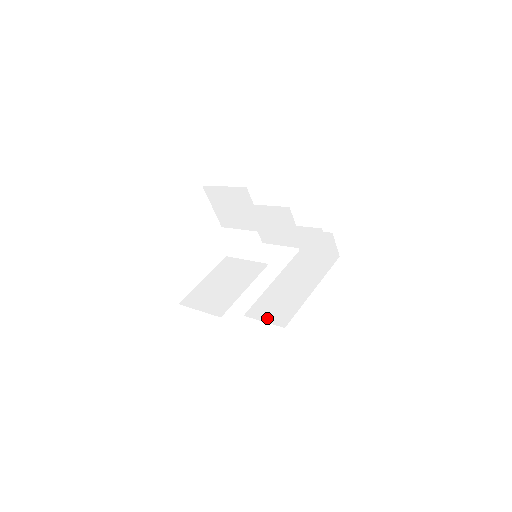
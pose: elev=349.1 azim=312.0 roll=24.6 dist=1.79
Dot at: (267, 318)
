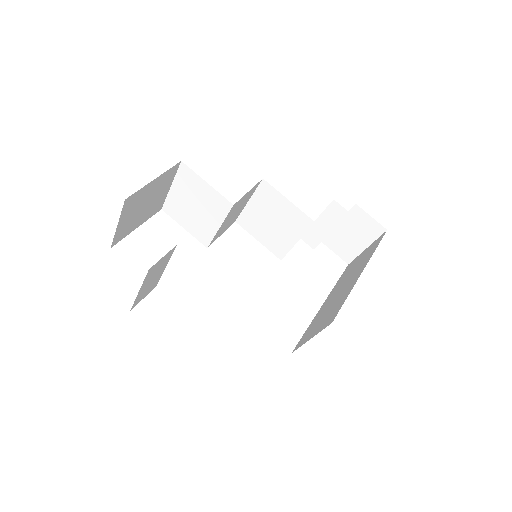
Dot at: (314, 333)
